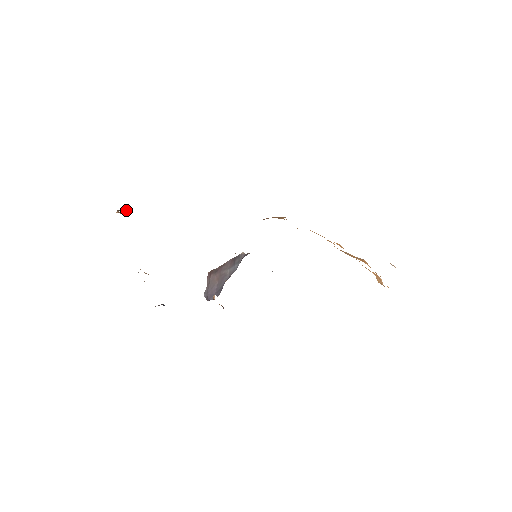
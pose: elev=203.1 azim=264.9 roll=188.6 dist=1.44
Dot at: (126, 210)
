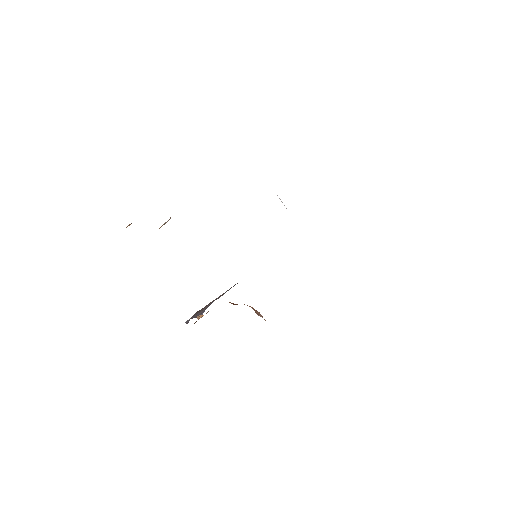
Dot at: occluded
